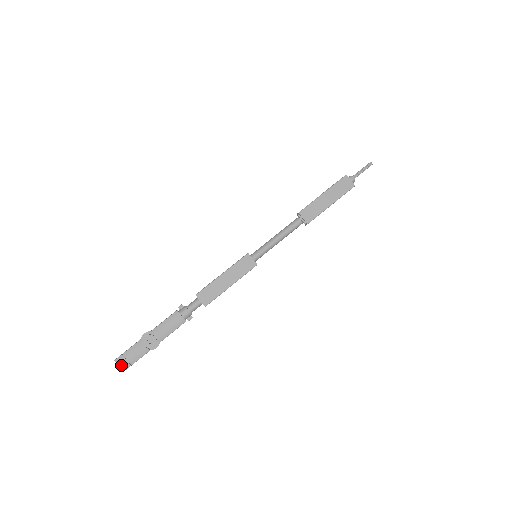
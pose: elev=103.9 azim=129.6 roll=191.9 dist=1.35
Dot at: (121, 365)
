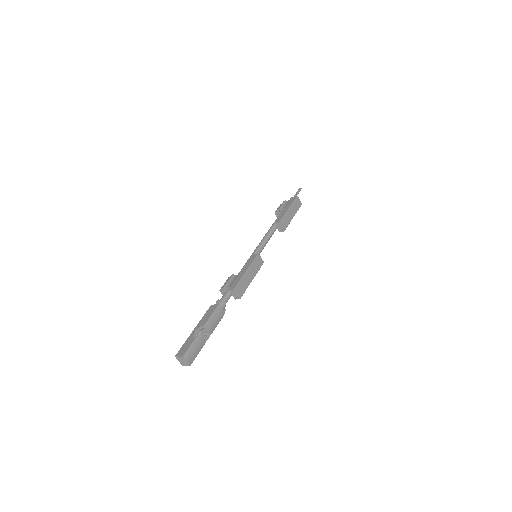
Dot at: (189, 360)
